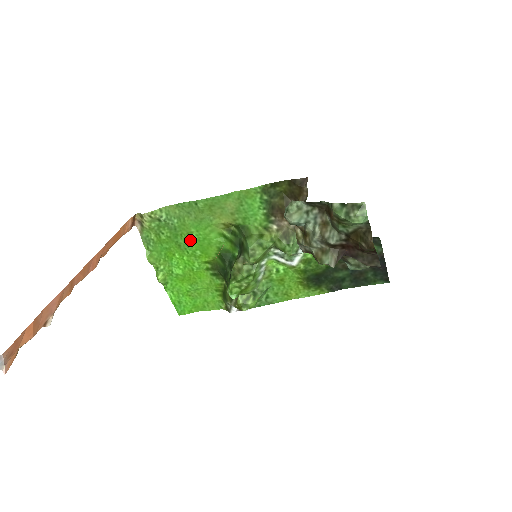
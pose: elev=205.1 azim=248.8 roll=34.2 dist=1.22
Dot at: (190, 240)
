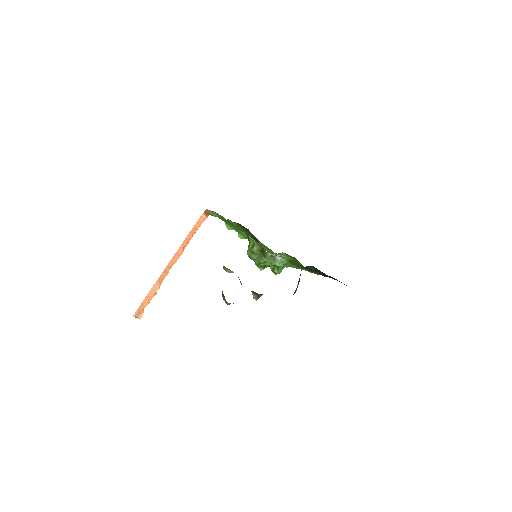
Dot at: occluded
